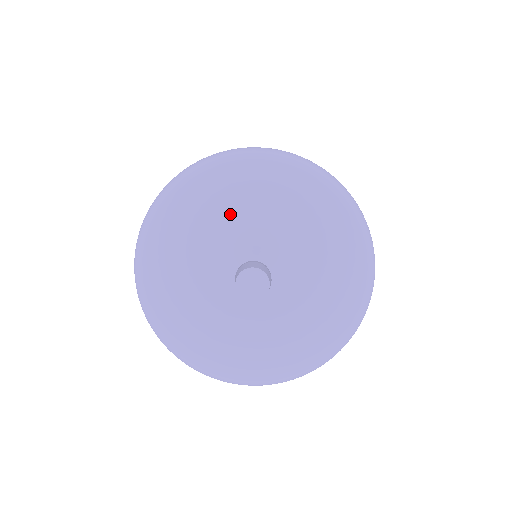
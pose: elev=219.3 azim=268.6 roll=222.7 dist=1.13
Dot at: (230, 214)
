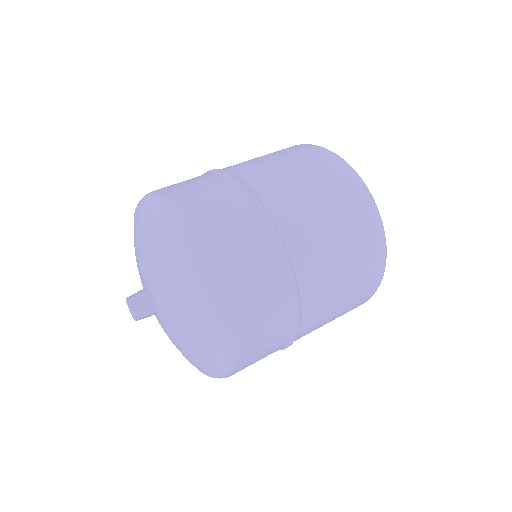
Dot at: (137, 250)
